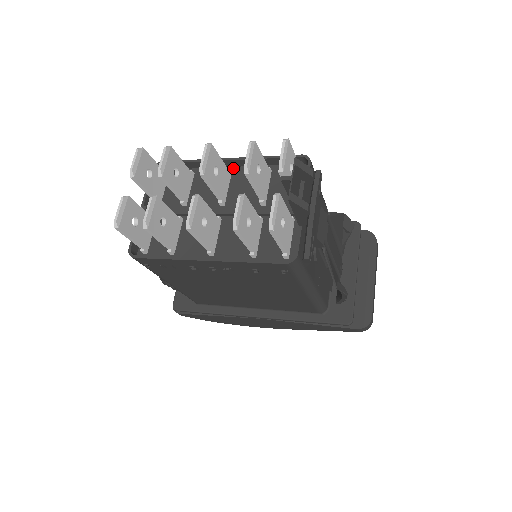
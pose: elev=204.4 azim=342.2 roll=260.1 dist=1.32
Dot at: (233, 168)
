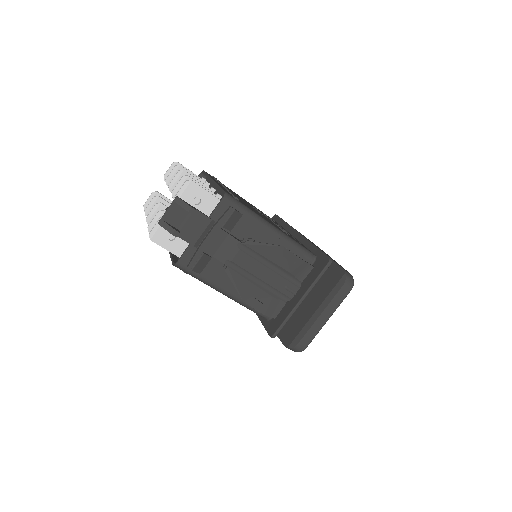
Dot at: occluded
